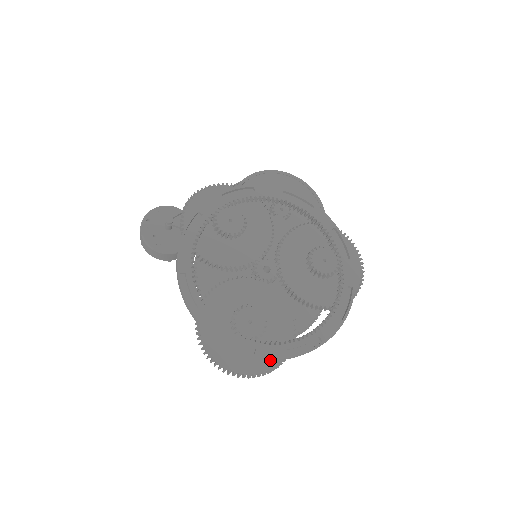
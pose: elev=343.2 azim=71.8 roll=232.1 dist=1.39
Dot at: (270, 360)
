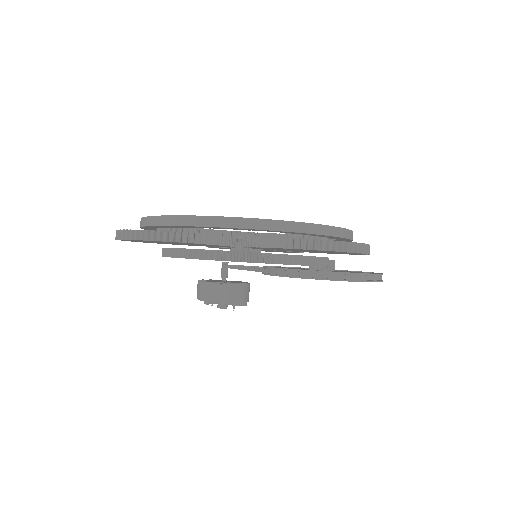
Dot at: occluded
